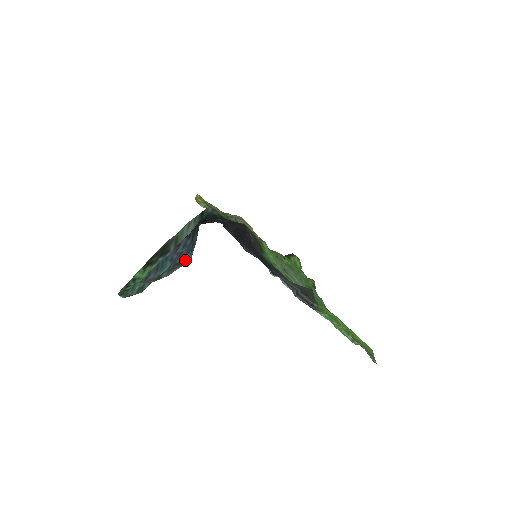
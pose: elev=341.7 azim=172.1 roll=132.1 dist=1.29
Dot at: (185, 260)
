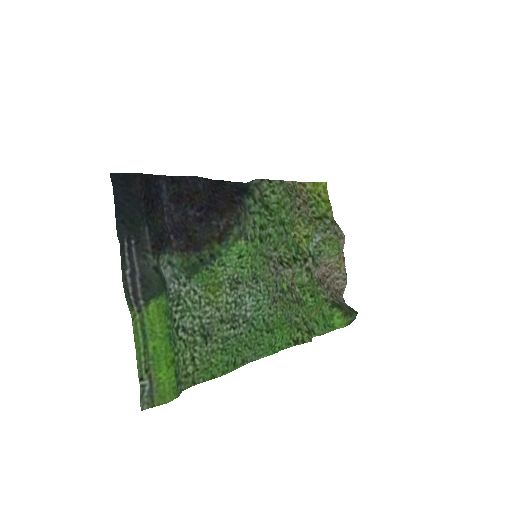
Dot at: occluded
